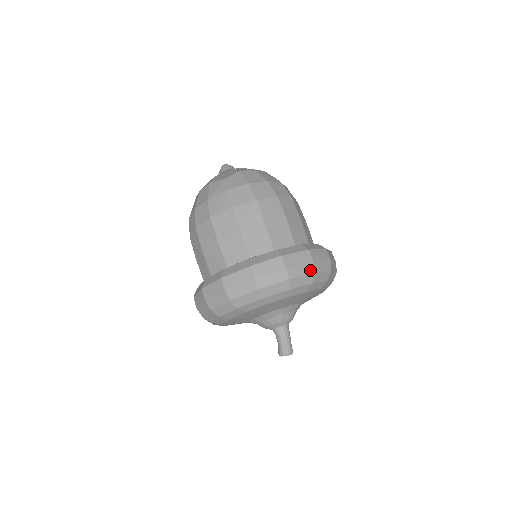
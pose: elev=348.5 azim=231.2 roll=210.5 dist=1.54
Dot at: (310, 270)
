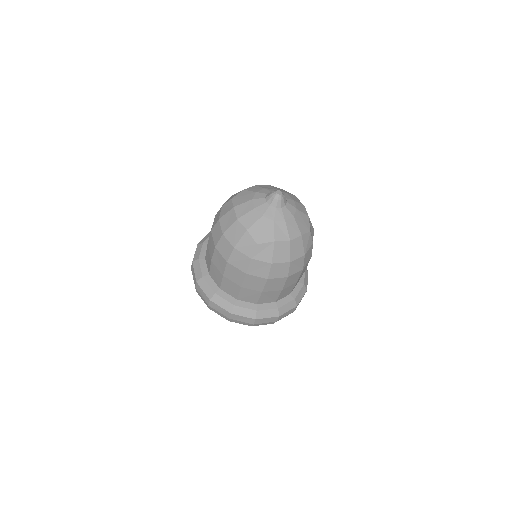
Dot at: (271, 323)
